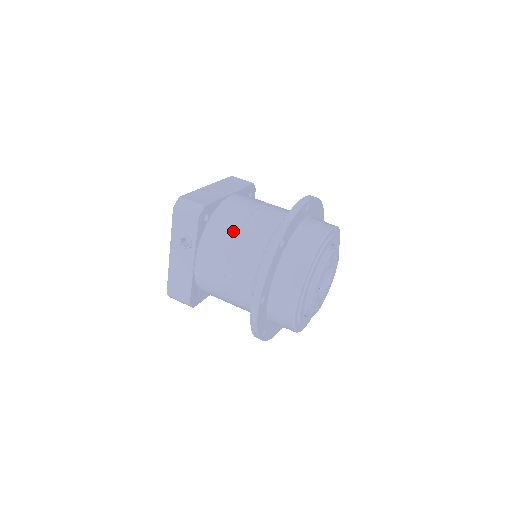
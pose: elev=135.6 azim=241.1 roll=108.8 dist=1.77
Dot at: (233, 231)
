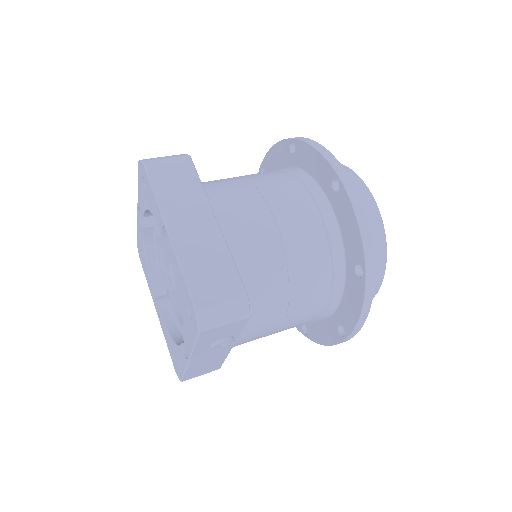
Dot at: (280, 284)
